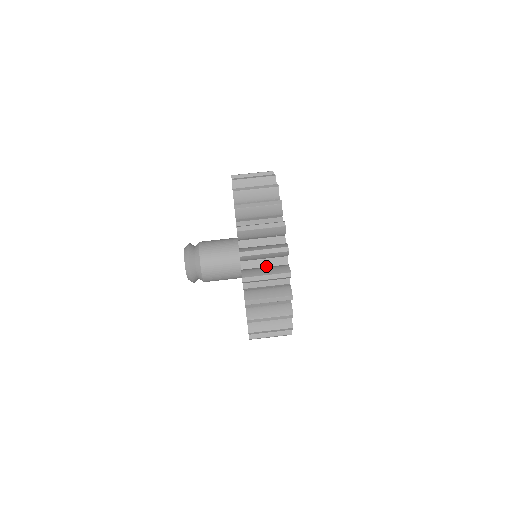
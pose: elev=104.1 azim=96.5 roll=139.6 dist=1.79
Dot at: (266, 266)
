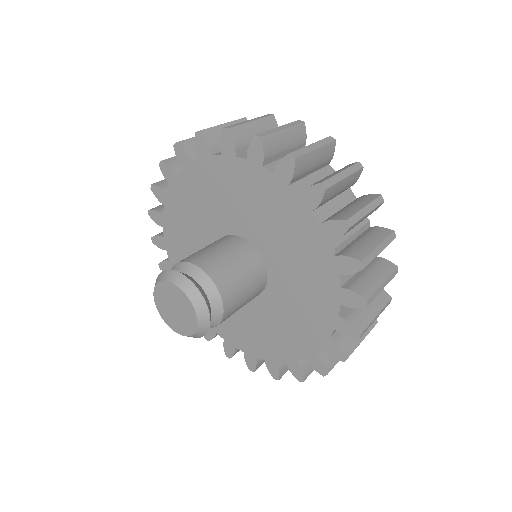
Dot at: occluded
